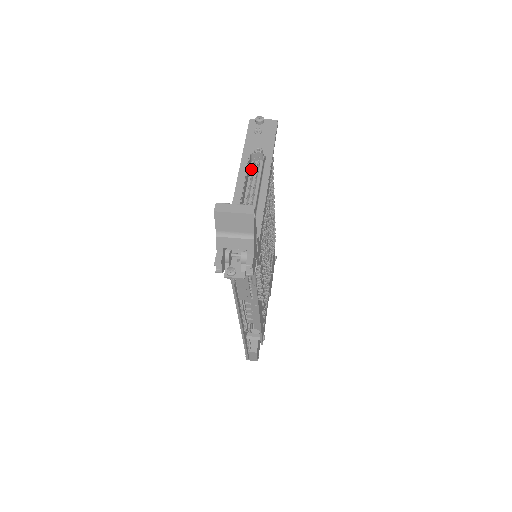
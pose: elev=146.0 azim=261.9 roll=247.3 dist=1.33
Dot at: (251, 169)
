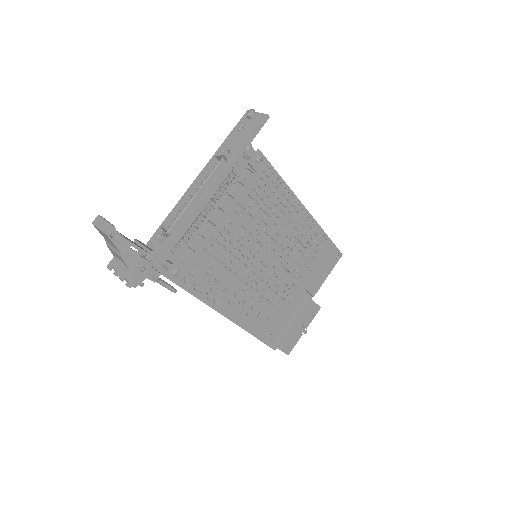
Dot at: occluded
